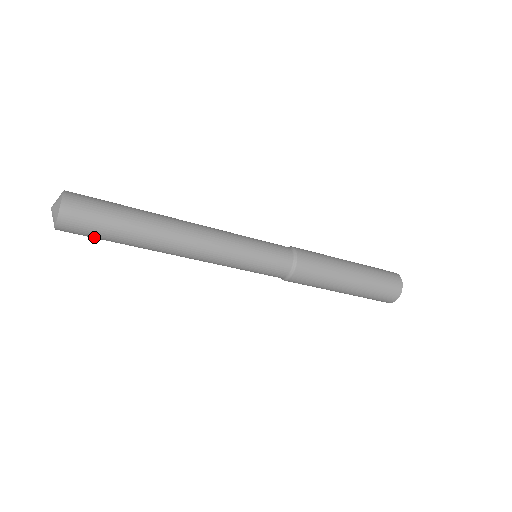
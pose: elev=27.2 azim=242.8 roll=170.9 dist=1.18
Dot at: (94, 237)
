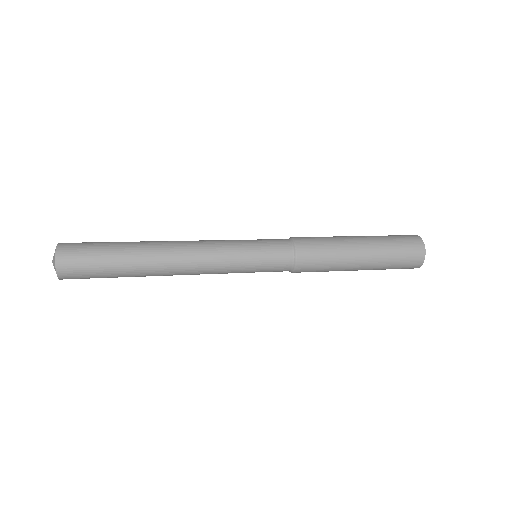
Dot at: occluded
